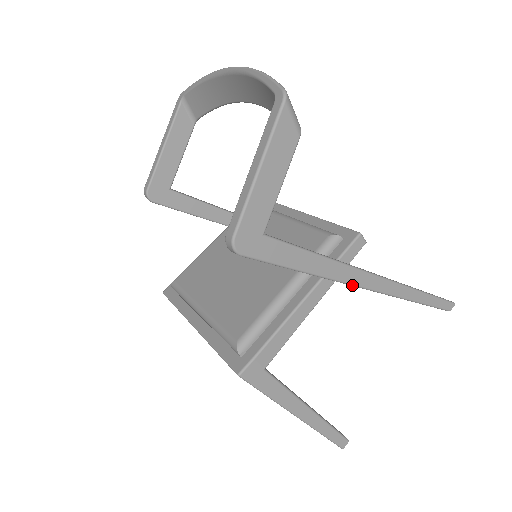
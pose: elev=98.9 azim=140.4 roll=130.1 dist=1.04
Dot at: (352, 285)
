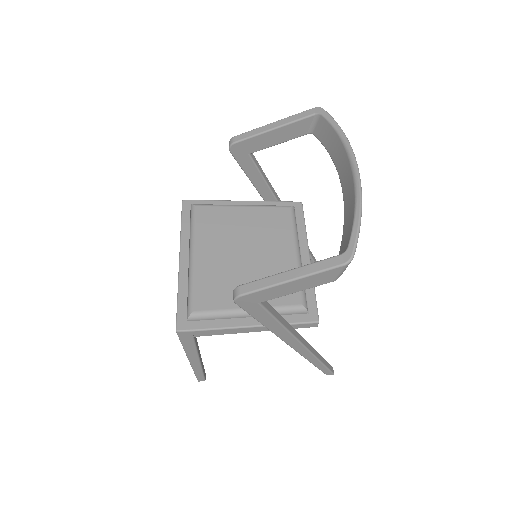
Dot at: (284, 341)
